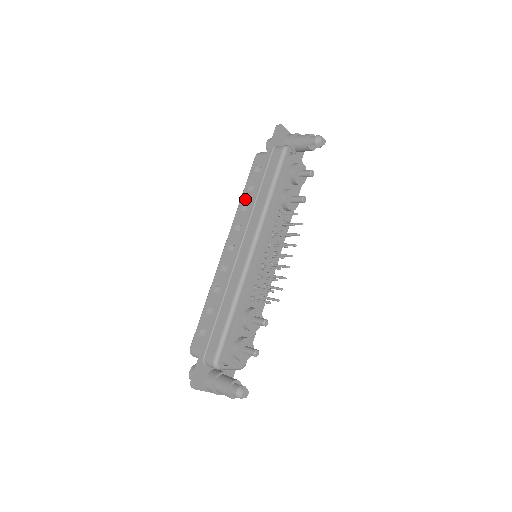
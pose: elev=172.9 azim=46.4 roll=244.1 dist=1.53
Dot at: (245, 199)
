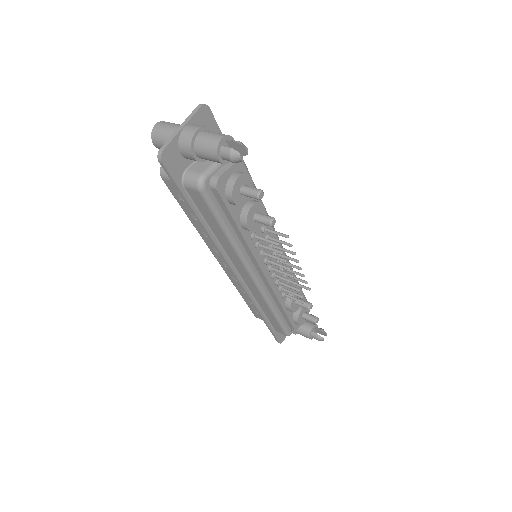
Dot at: (198, 227)
